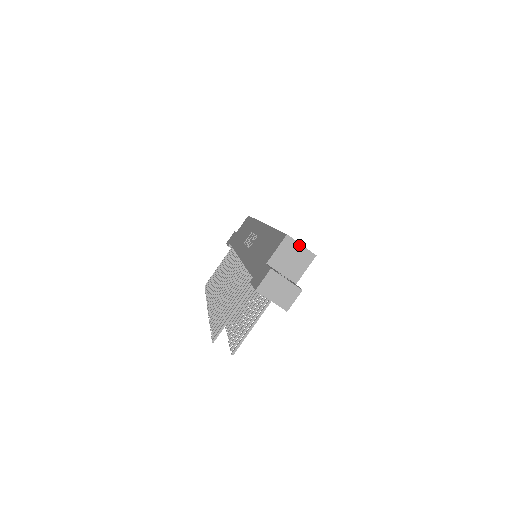
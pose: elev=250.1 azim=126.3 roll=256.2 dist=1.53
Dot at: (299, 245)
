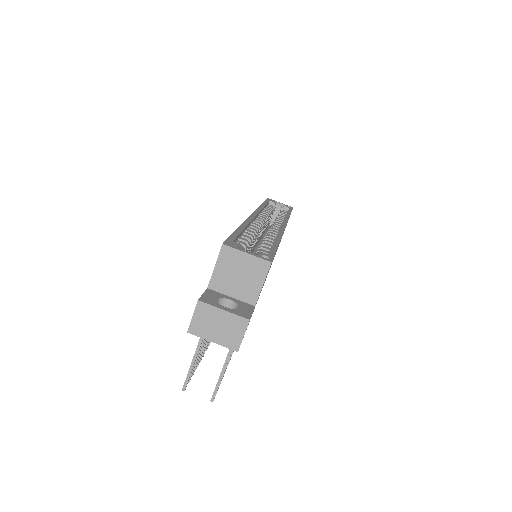
Dot at: (243, 254)
